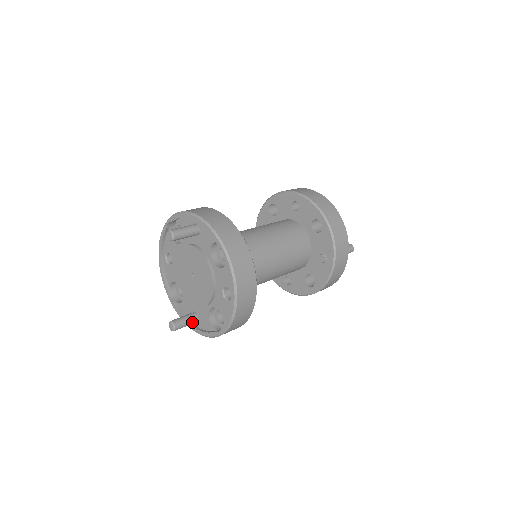
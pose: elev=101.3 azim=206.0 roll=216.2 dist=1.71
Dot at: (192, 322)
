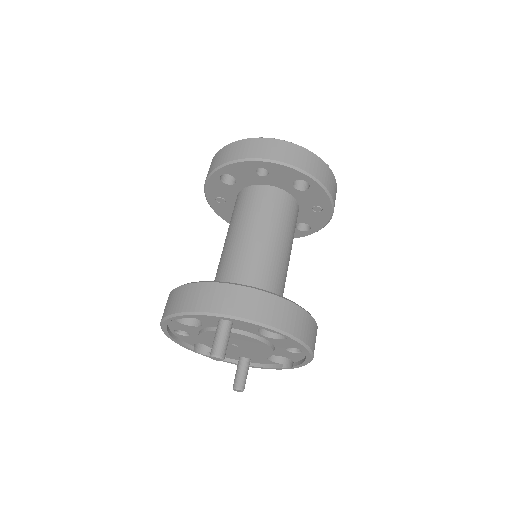
Dot at: (248, 368)
